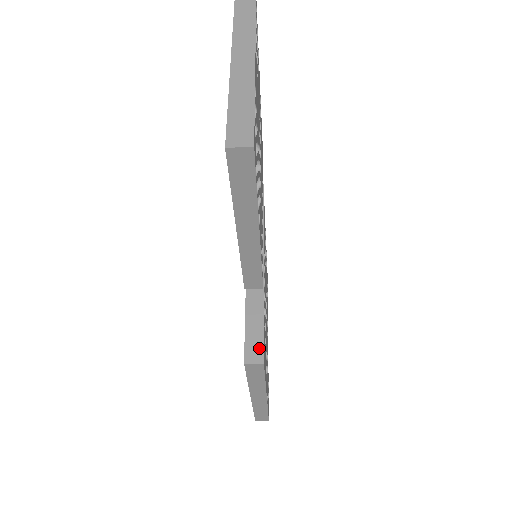
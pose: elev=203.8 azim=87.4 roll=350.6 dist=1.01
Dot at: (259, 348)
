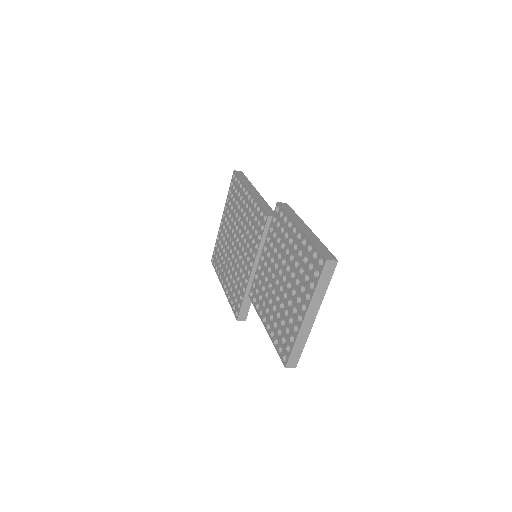
Dot at: (246, 315)
